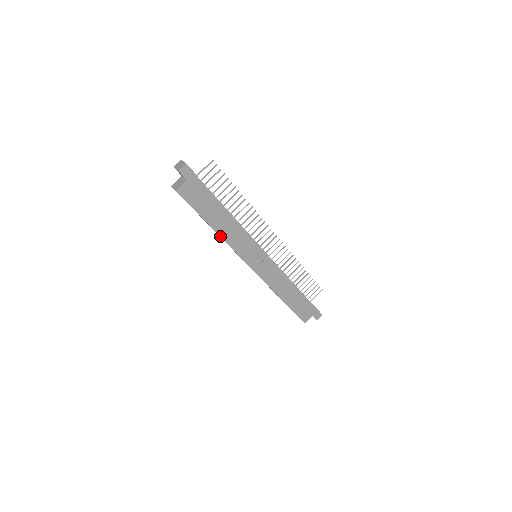
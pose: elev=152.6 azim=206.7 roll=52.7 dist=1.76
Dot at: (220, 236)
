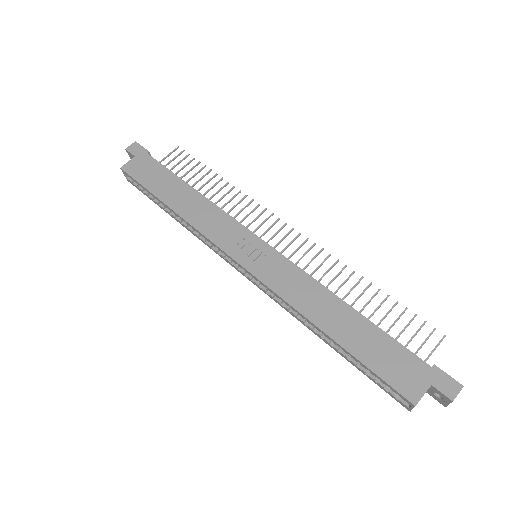
Dot at: (181, 217)
